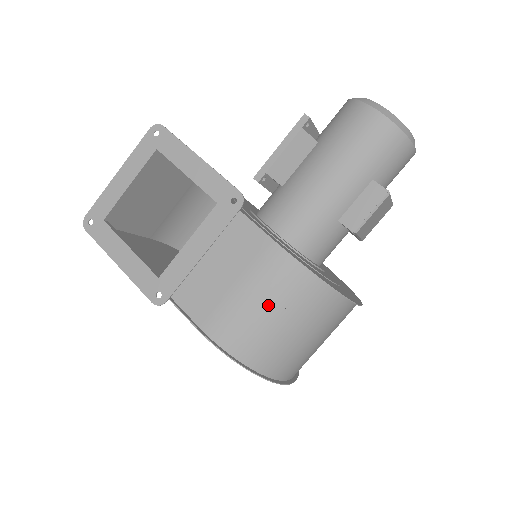
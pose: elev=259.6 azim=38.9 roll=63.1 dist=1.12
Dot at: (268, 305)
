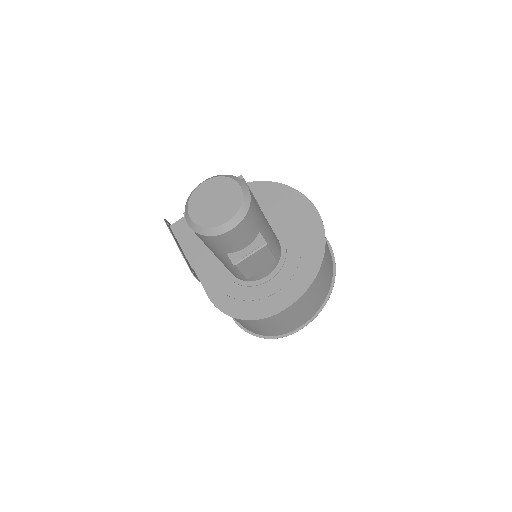
Dot at: (235, 319)
